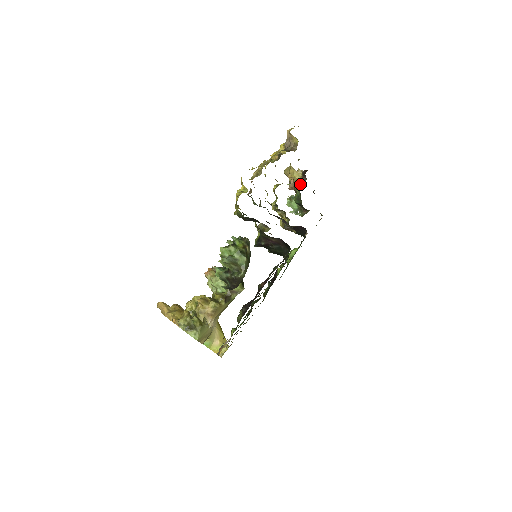
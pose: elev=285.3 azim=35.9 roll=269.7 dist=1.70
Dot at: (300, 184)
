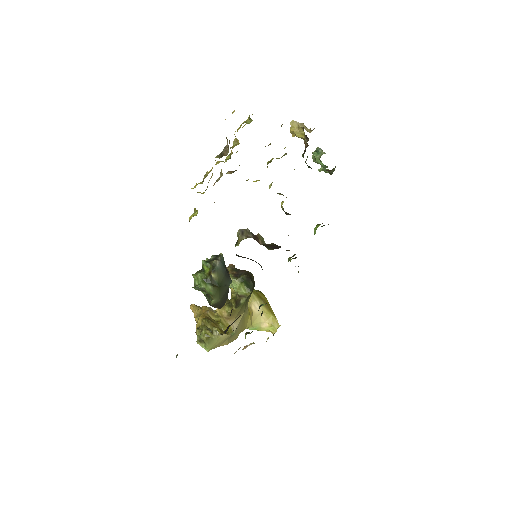
Dot at: occluded
